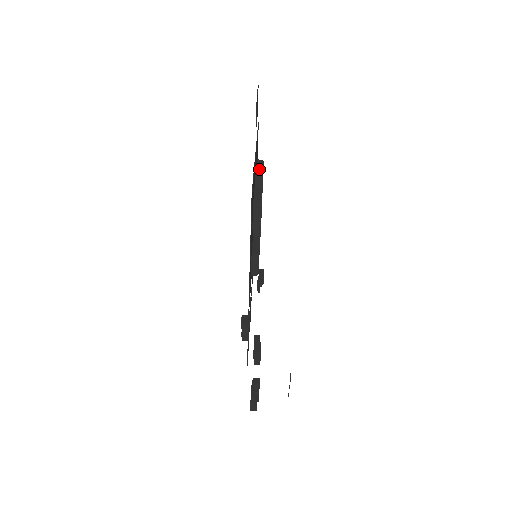
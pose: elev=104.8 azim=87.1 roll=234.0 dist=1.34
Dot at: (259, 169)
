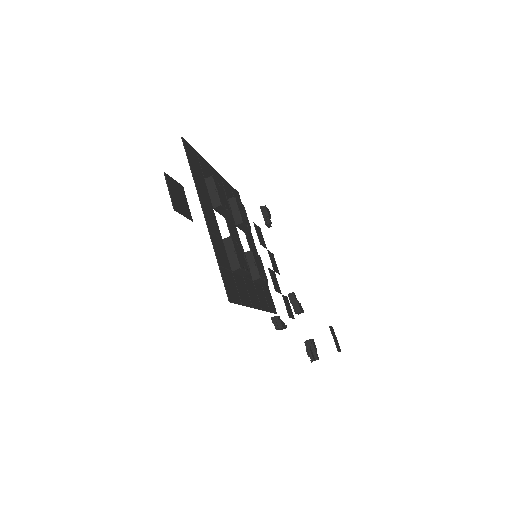
Dot at: (214, 199)
